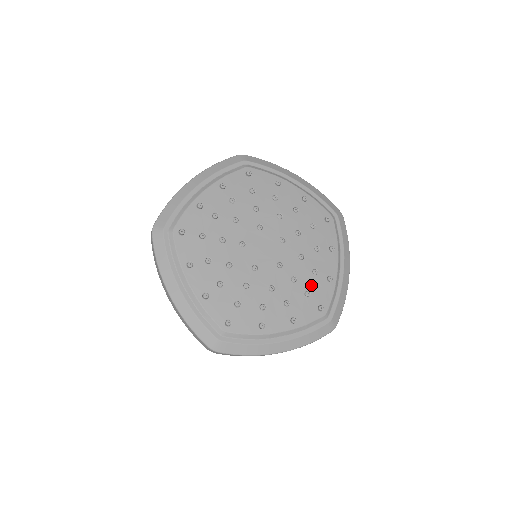
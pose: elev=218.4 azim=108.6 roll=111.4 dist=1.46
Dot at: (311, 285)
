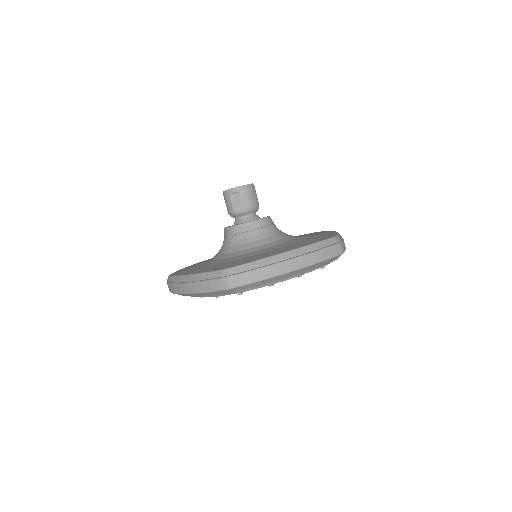
Dot at: occluded
